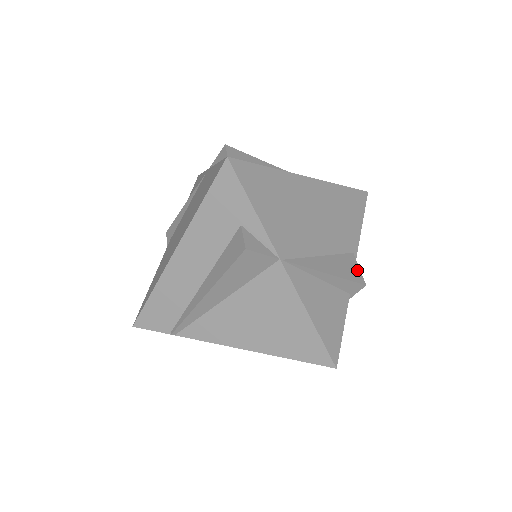
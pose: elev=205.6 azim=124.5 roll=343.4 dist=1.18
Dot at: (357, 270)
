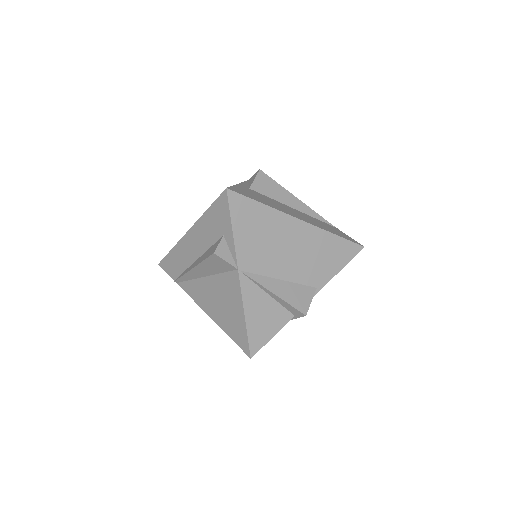
Dot at: (308, 302)
